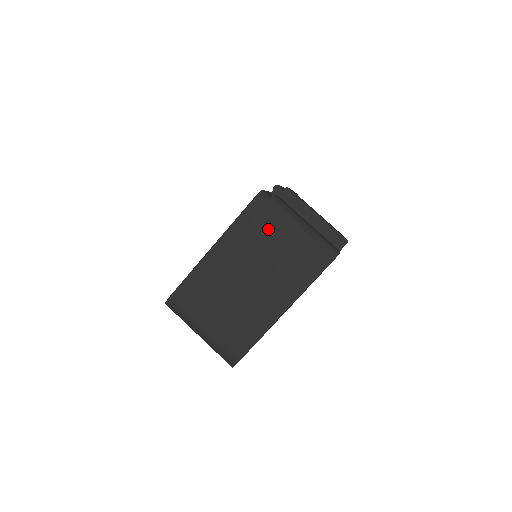
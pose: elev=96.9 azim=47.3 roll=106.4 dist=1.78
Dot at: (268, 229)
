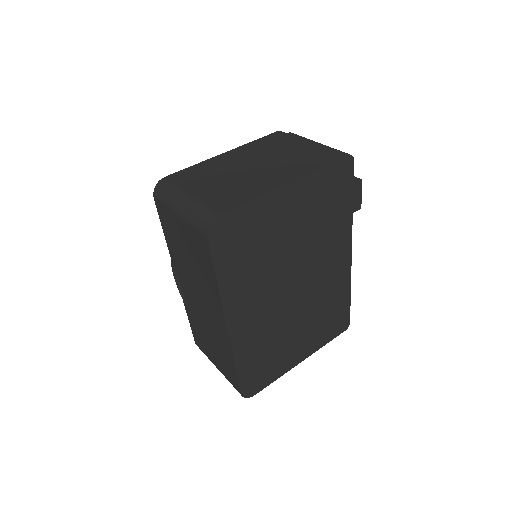
Dot at: (284, 143)
